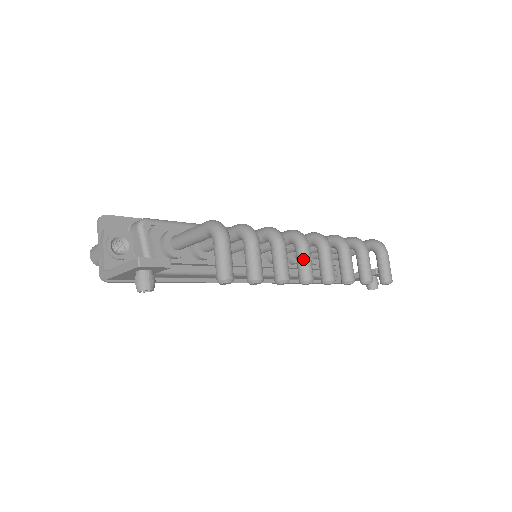
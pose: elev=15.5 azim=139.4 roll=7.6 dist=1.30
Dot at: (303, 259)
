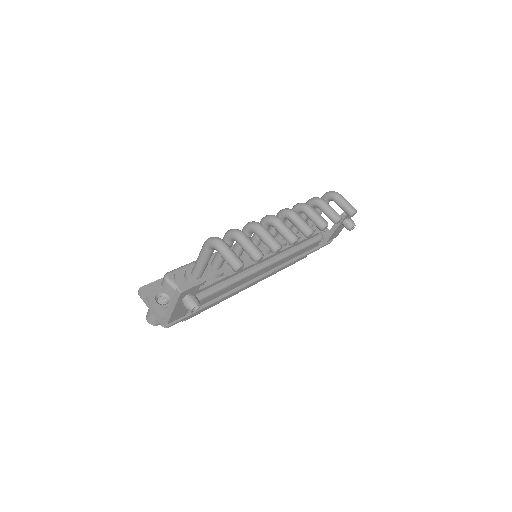
Dot at: (282, 229)
